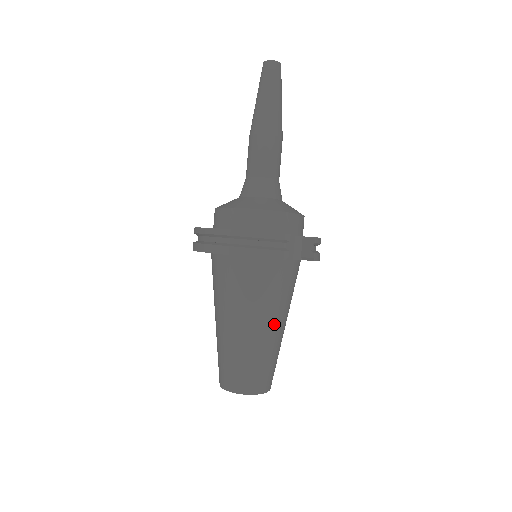
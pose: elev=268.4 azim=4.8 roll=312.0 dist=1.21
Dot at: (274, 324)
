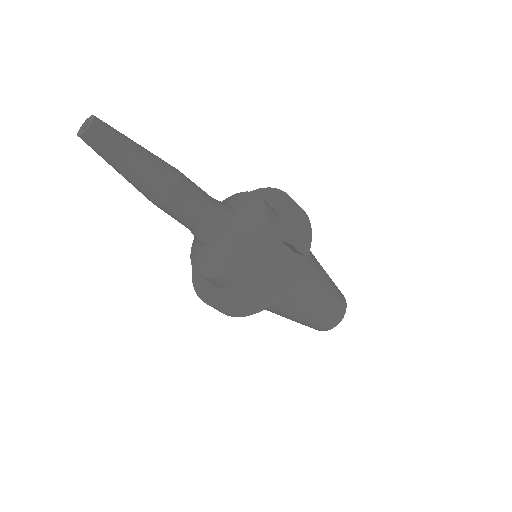
Dot at: (315, 297)
